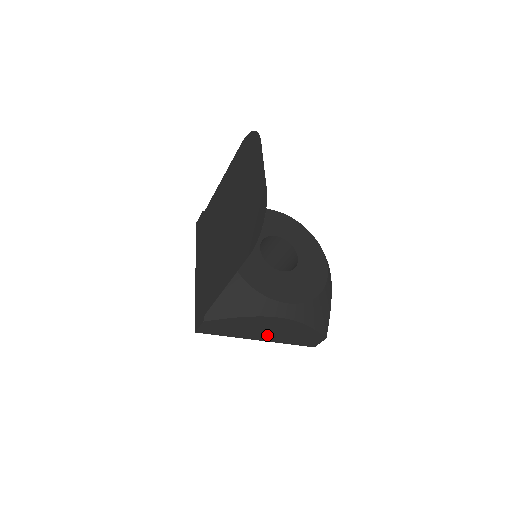
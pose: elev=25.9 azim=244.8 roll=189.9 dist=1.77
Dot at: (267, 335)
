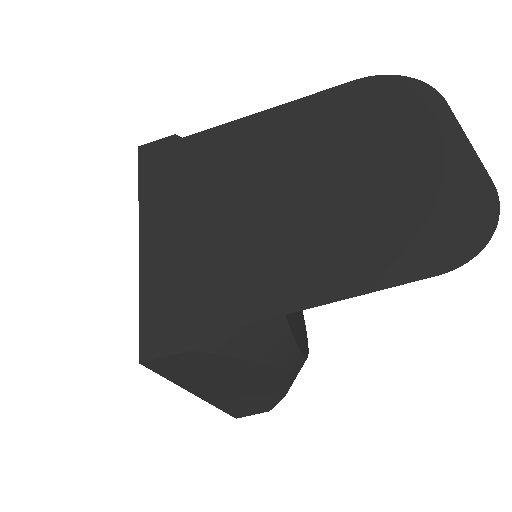
Dot at: (223, 393)
